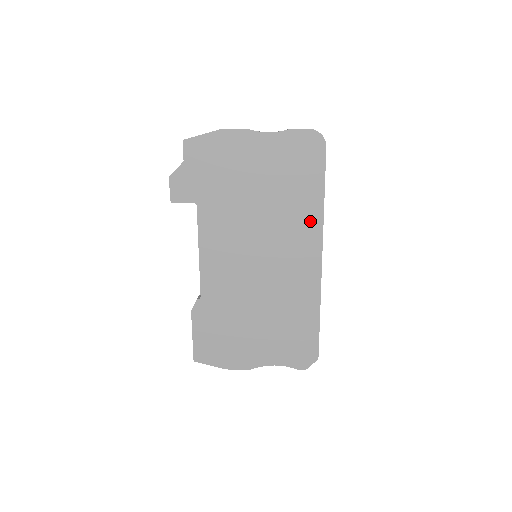
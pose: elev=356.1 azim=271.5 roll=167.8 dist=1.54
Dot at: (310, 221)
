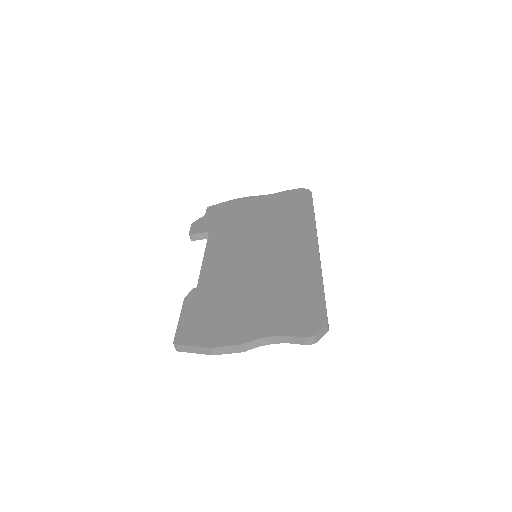
Dot at: (304, 226)
